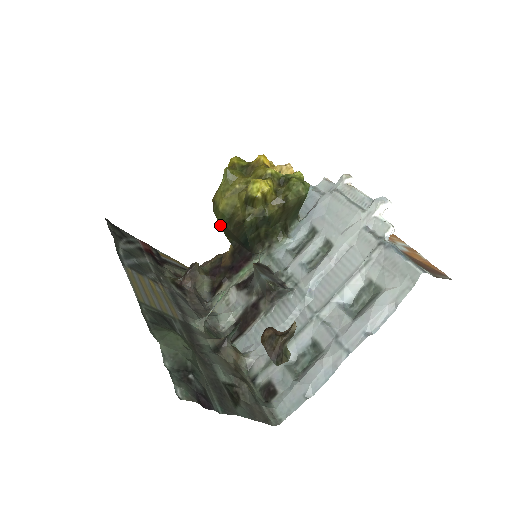
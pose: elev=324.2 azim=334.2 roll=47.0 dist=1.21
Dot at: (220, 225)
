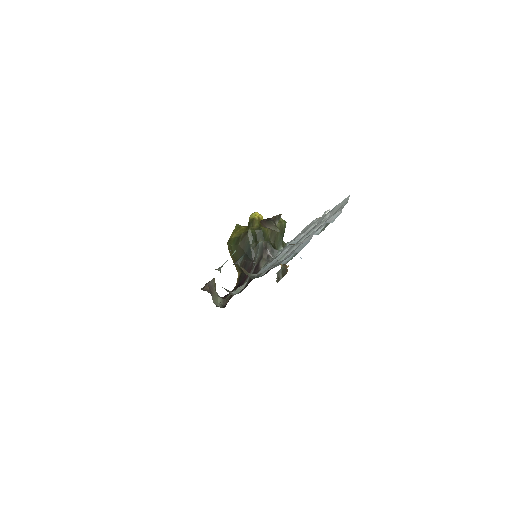
Dot at: (232, 248)
